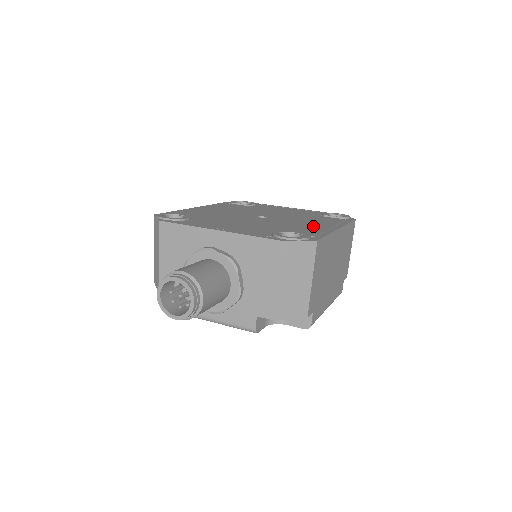
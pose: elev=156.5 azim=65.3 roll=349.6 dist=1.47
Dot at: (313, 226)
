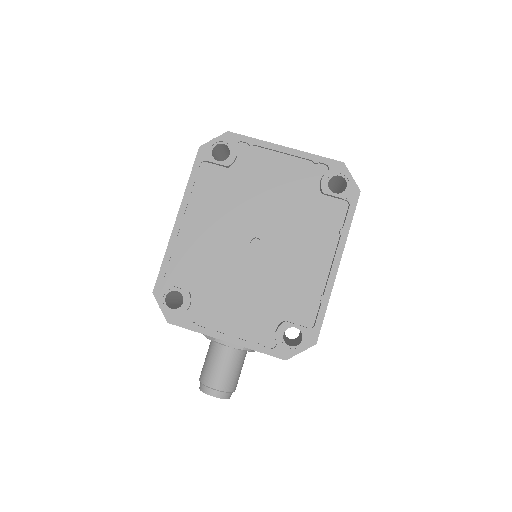
Dot at: (311, 272)
